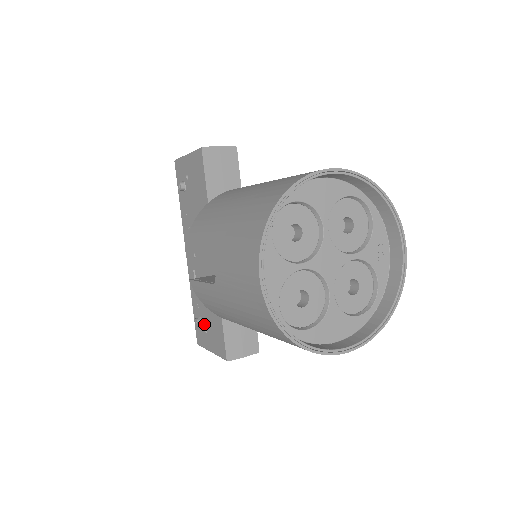
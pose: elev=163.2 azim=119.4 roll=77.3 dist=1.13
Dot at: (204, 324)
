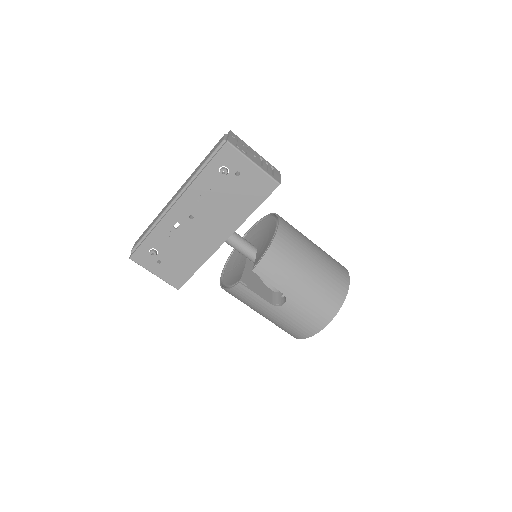
Dot at: (160, 257)
